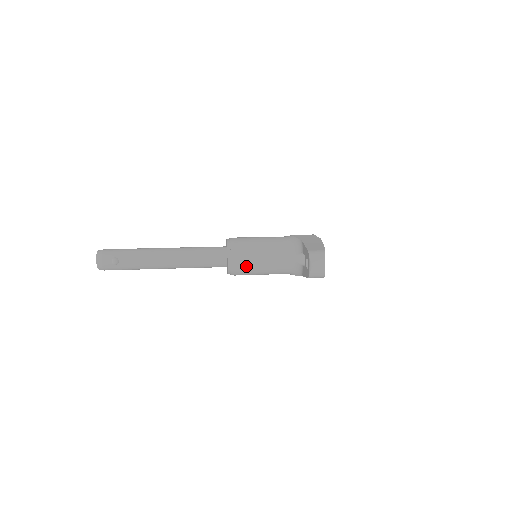
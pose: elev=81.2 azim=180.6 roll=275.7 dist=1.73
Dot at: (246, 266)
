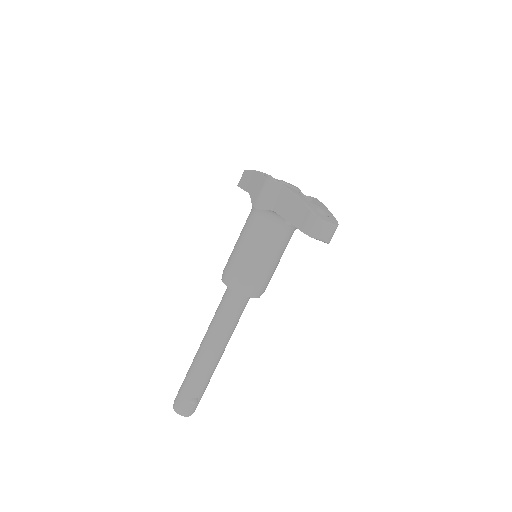
Dot at: (266, 280)
